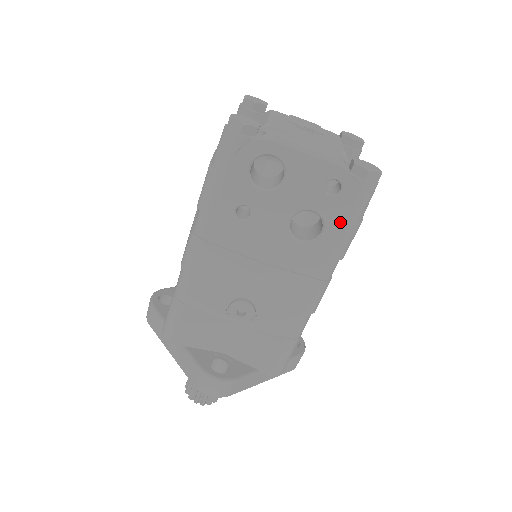
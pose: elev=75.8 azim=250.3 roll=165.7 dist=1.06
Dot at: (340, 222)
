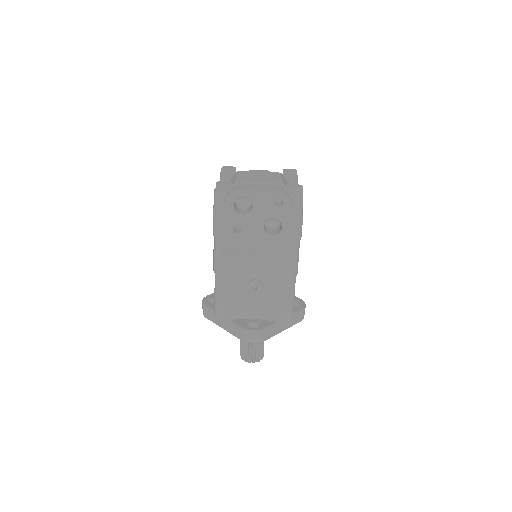
Dot at: (289, 220)
